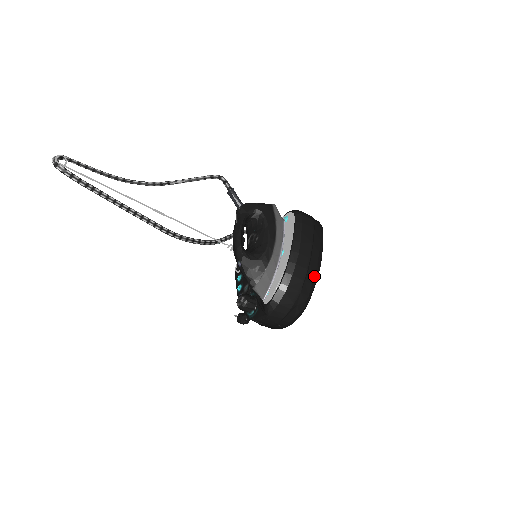
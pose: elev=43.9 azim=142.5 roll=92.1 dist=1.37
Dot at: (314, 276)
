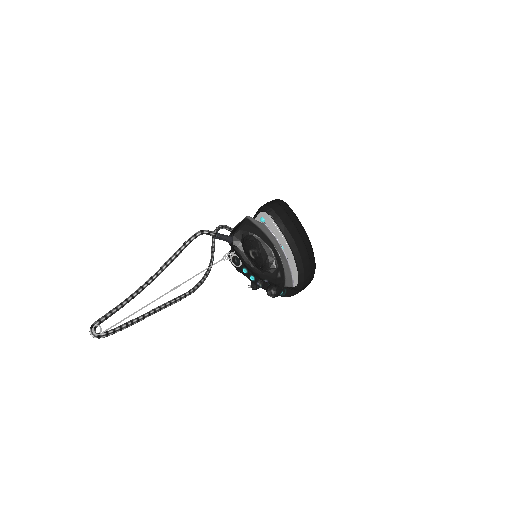
Dot at: (310, 245)
